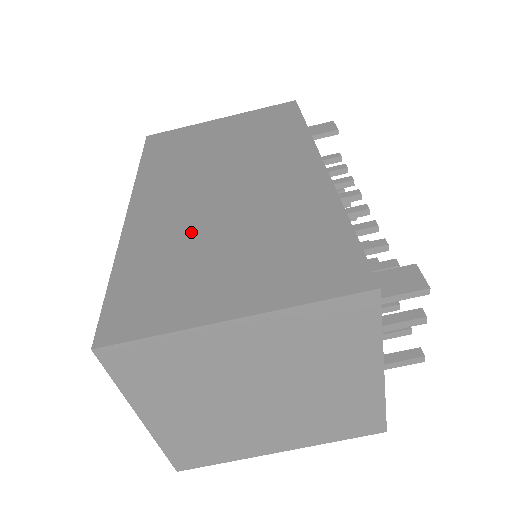
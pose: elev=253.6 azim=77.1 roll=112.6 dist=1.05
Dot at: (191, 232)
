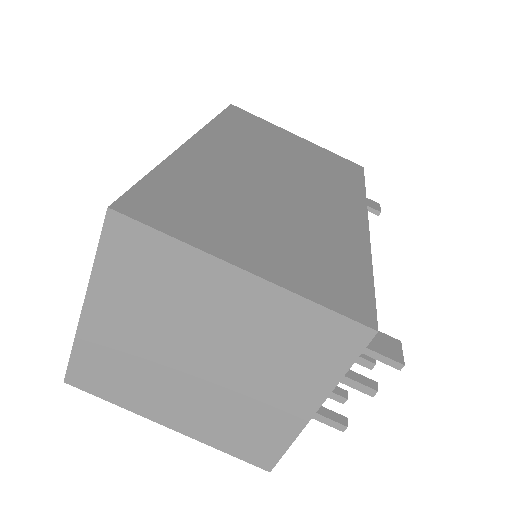
Dot at: (238, 189)
